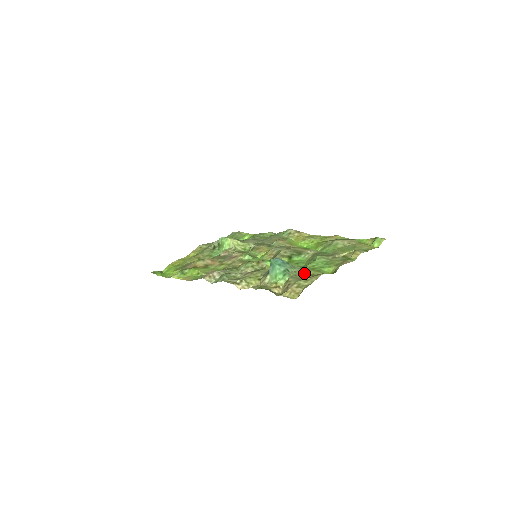
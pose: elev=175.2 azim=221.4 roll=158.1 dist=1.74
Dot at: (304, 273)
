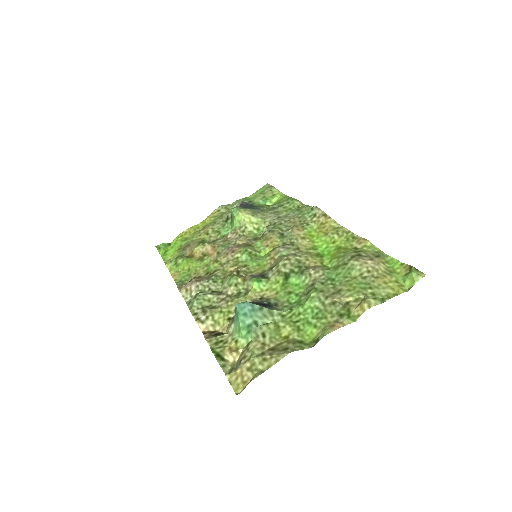
Dot at: (279, 329)
